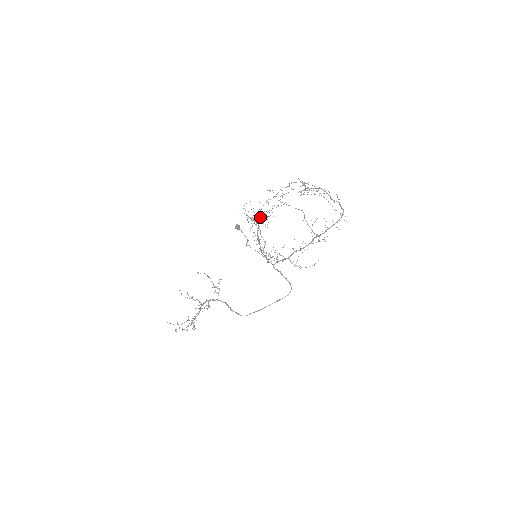
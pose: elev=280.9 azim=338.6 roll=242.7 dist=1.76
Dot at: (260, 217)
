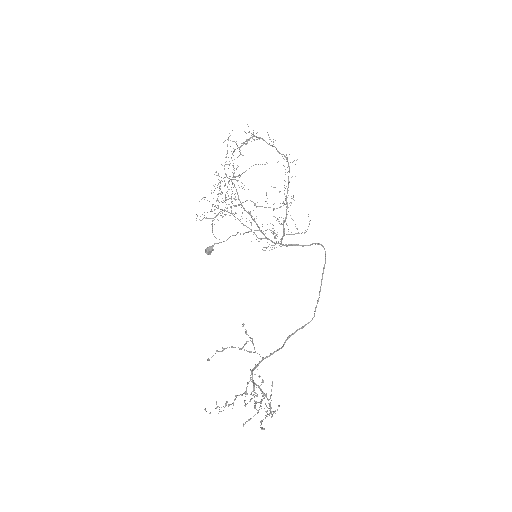
Dot at: occluded
